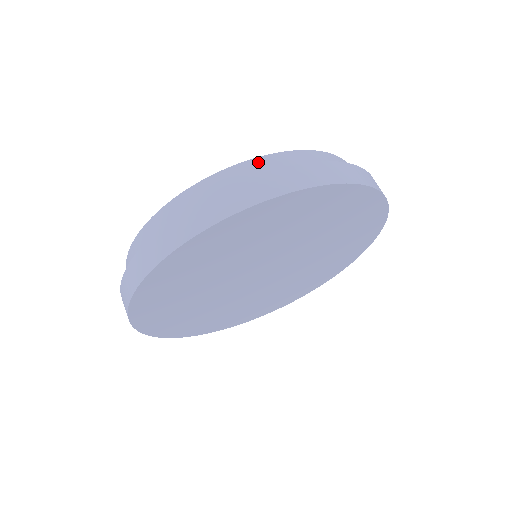
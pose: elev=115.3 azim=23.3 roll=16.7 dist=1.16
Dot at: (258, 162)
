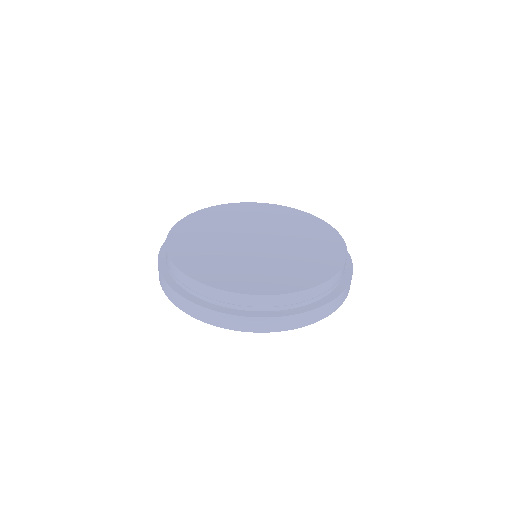
Dot at: (253, 298)
